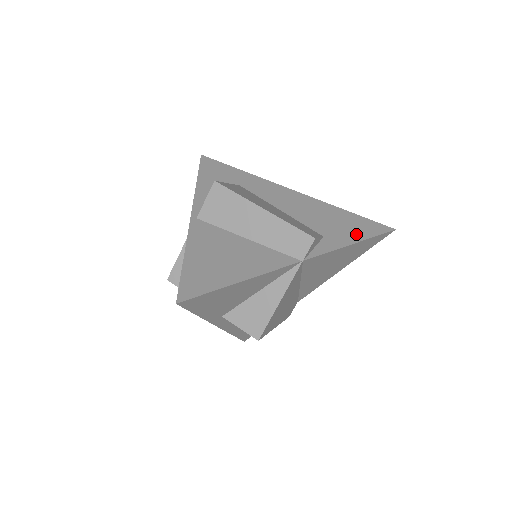
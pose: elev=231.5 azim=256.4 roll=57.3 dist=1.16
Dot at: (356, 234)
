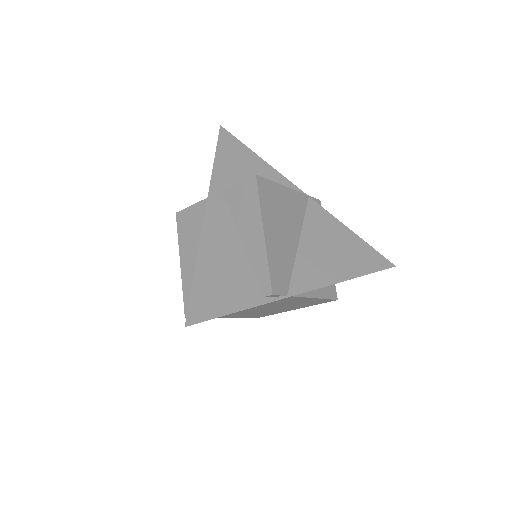
Dot at: occluded
